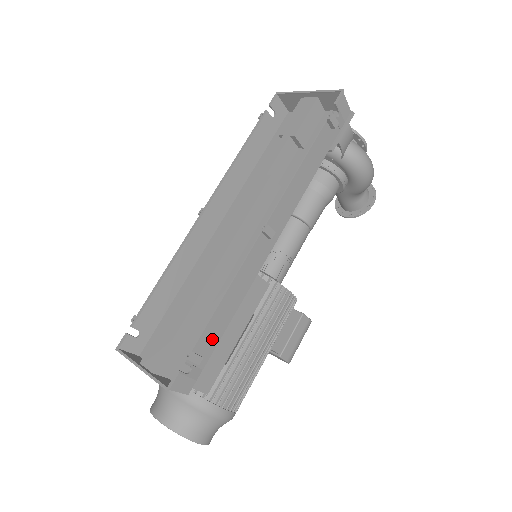
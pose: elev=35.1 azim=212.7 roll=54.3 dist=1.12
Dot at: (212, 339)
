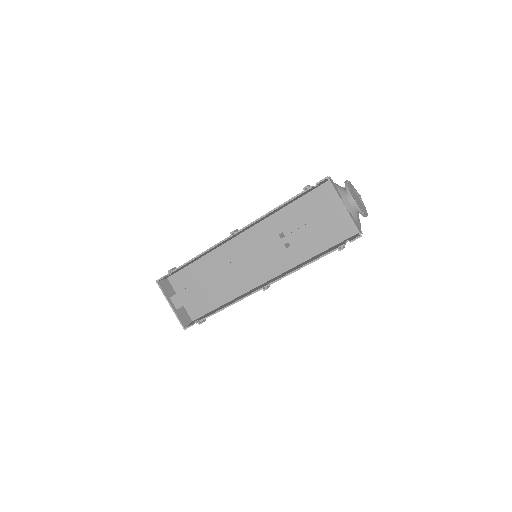
Dot at: occluded
